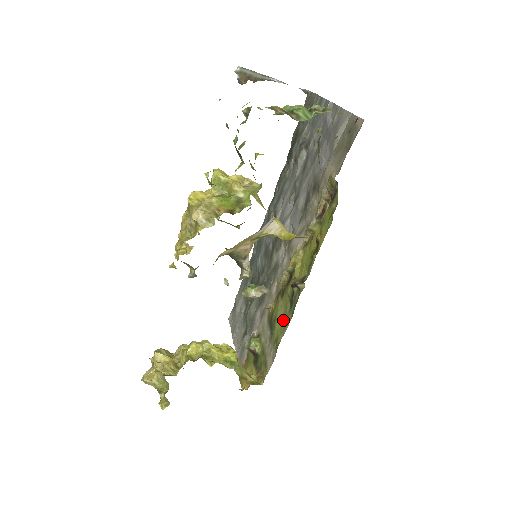
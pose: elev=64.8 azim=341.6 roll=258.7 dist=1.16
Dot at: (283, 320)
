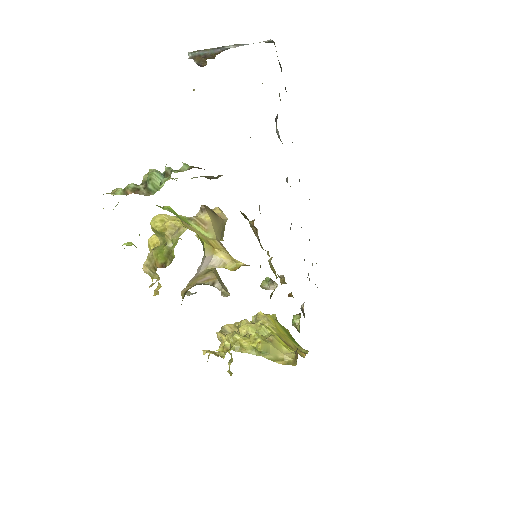
Dot at: occluded
